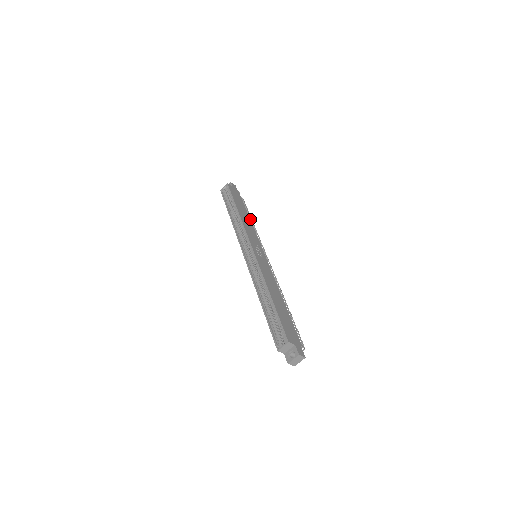
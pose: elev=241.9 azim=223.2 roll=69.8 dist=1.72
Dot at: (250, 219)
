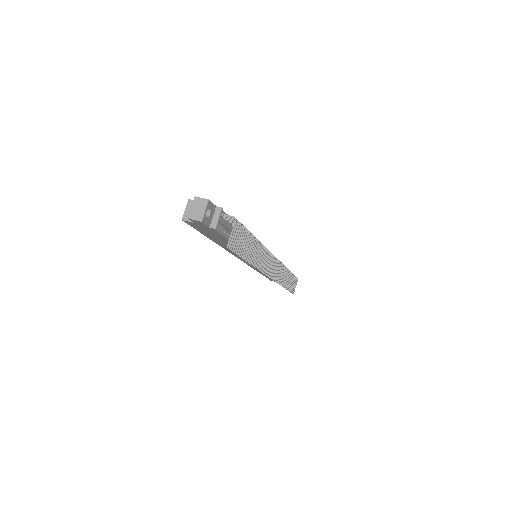
Dot at: occluded
